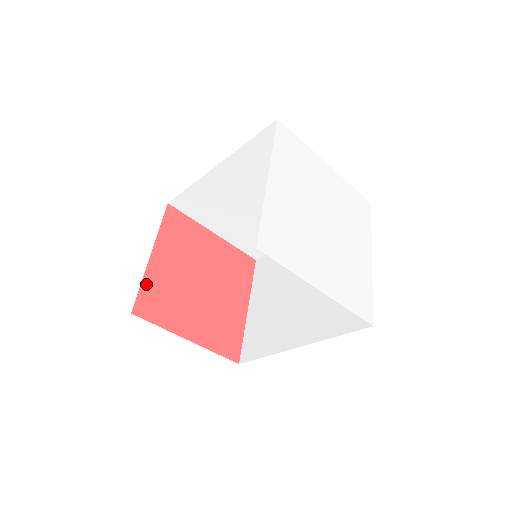
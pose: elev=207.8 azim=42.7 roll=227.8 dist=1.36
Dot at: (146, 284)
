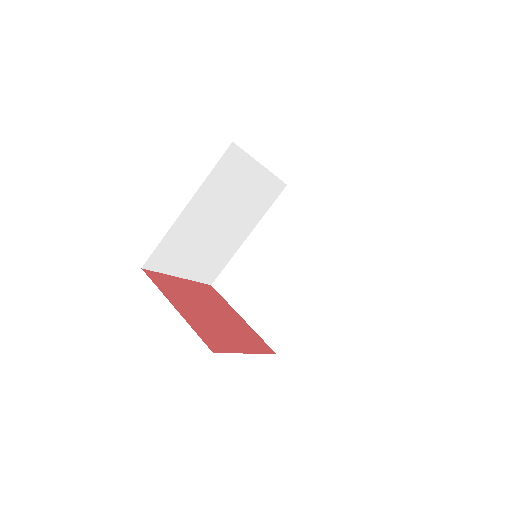
Dot at: (164, 276)
